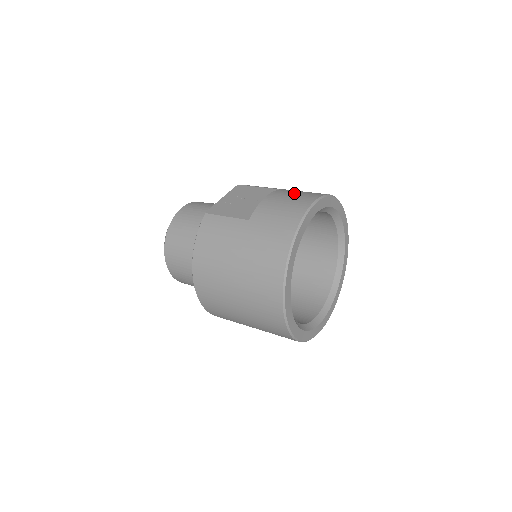
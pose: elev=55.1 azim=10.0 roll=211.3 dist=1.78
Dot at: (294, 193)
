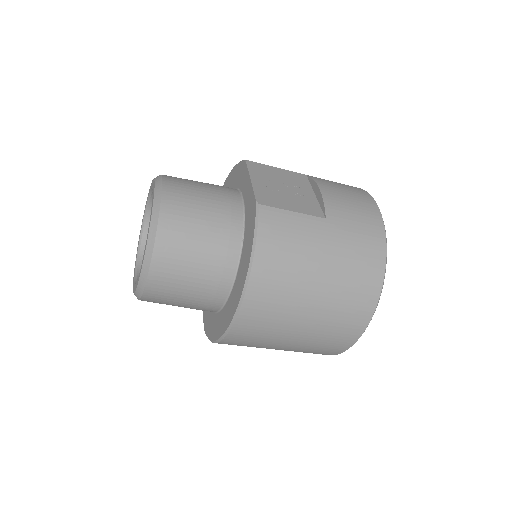
Dot at: (337, 184)
